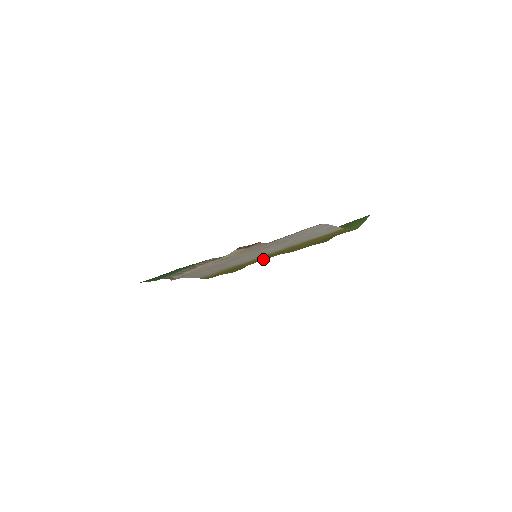
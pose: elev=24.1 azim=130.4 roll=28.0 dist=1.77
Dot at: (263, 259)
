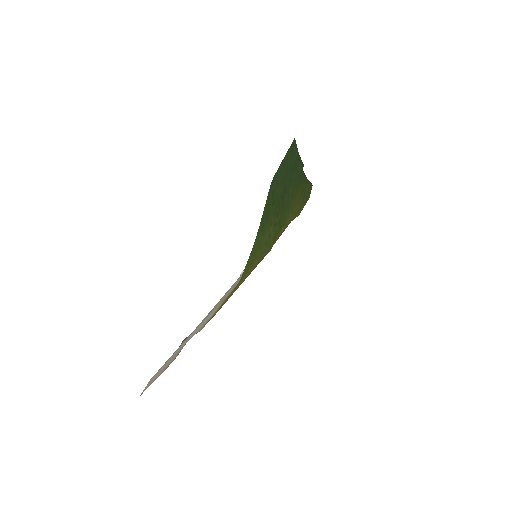
Dot at: occluded
